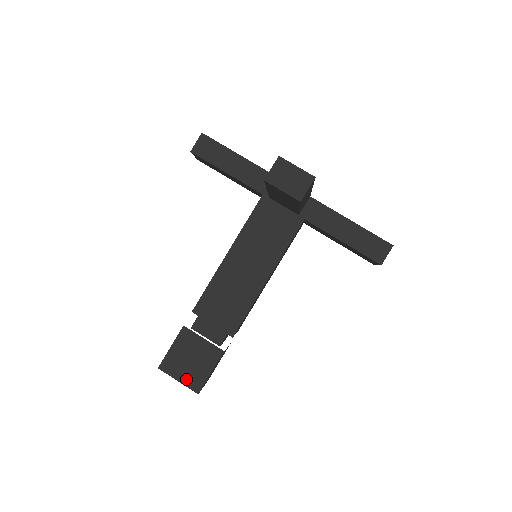
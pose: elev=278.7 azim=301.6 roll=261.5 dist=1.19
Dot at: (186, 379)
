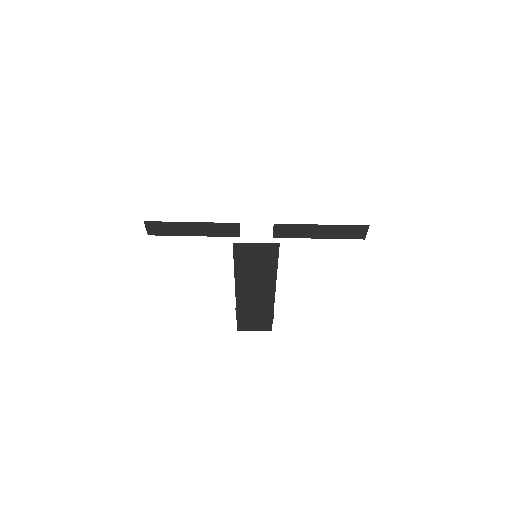
Dot at: (259, 329)
